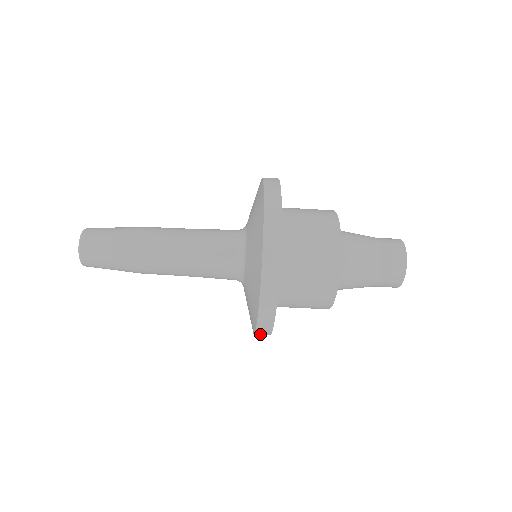
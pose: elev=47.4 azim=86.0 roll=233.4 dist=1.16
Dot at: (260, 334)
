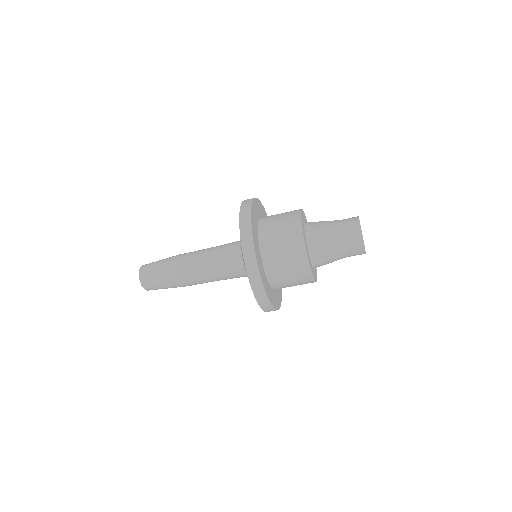
Dot at: (260, 300)
